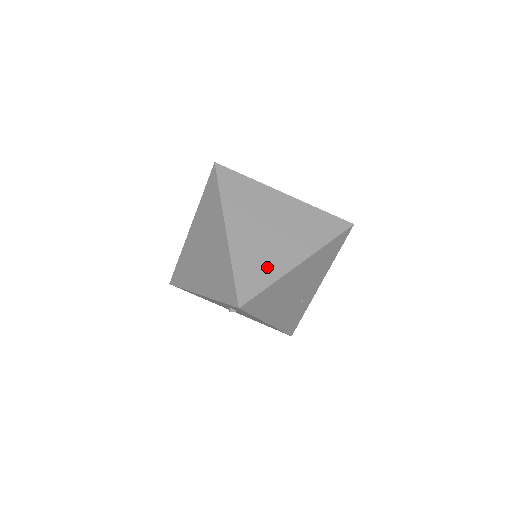
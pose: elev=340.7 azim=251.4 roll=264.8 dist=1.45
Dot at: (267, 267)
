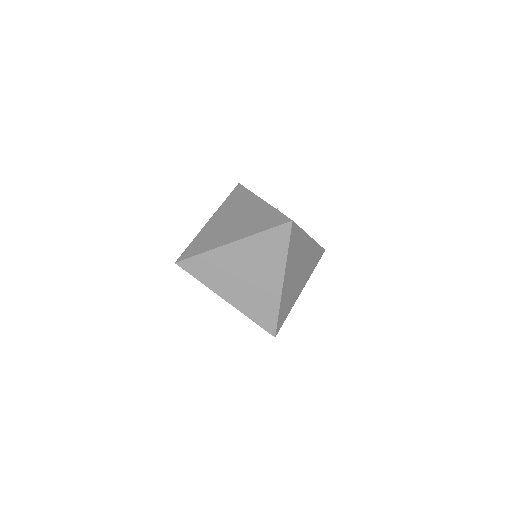
Dot at: (291, 302)
